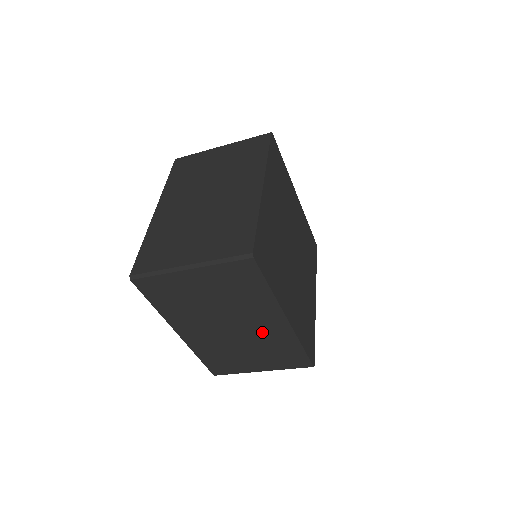
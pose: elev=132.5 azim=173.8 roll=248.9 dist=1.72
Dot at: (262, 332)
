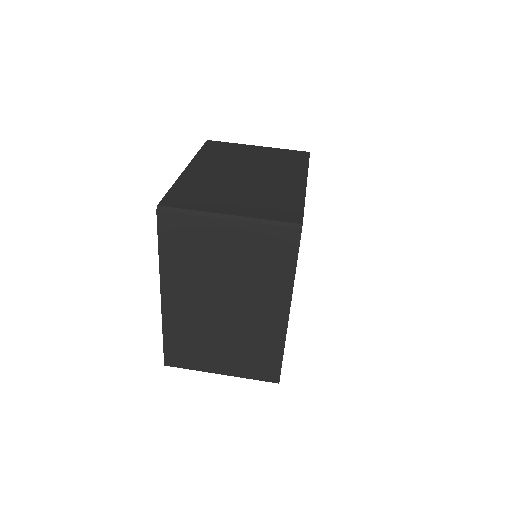
Dot at: (254, 322)
